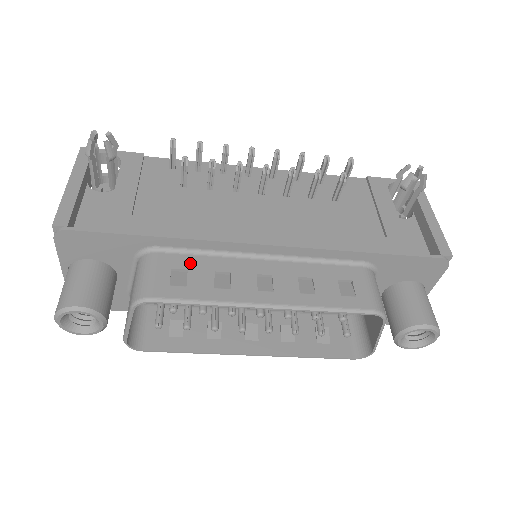
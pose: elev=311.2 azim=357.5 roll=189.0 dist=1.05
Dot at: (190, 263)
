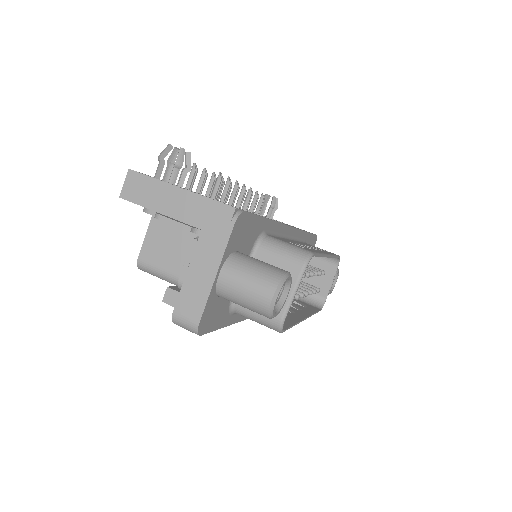
Dot at: occluded
